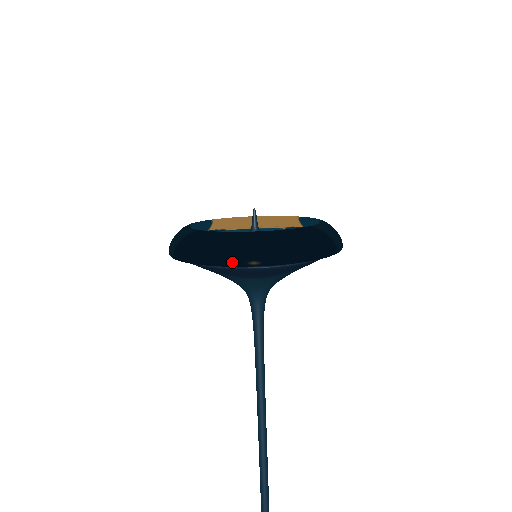
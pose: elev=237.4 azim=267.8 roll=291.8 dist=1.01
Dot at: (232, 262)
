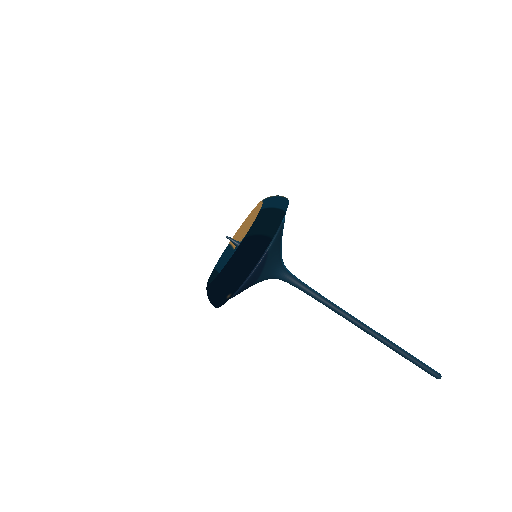
Dot at: (222, 302)
